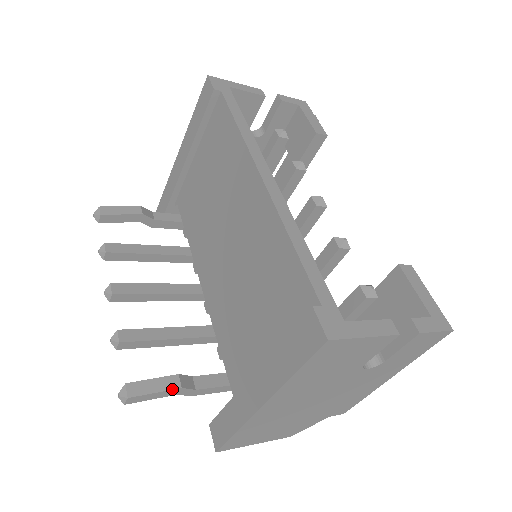
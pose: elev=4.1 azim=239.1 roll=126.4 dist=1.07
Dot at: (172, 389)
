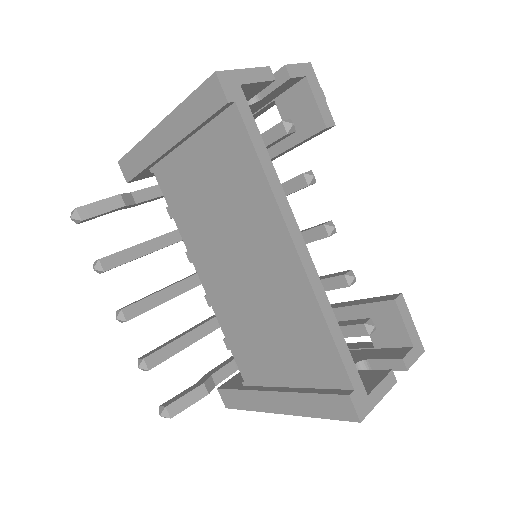
Dot at: occluded
